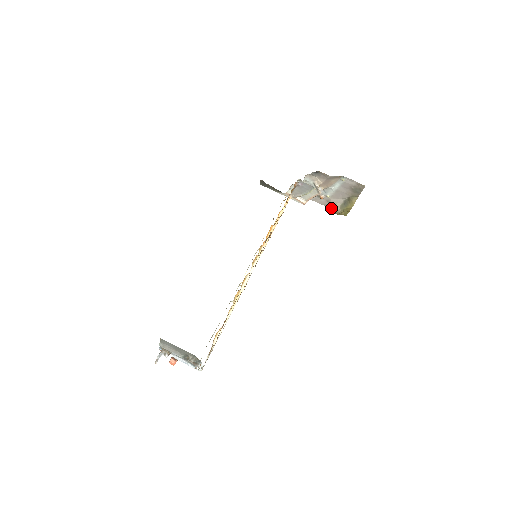
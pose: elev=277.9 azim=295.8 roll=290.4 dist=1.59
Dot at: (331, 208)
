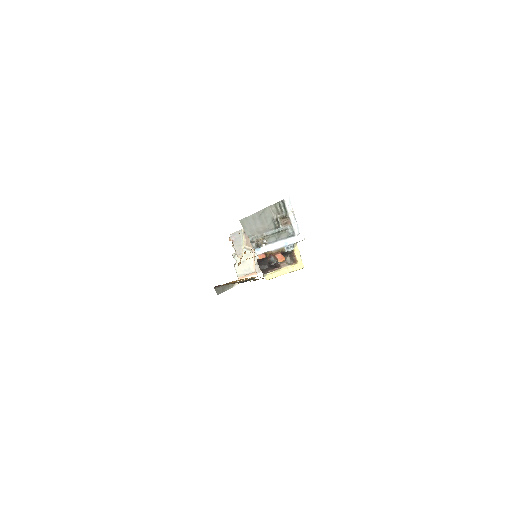
Dot at: occluded
